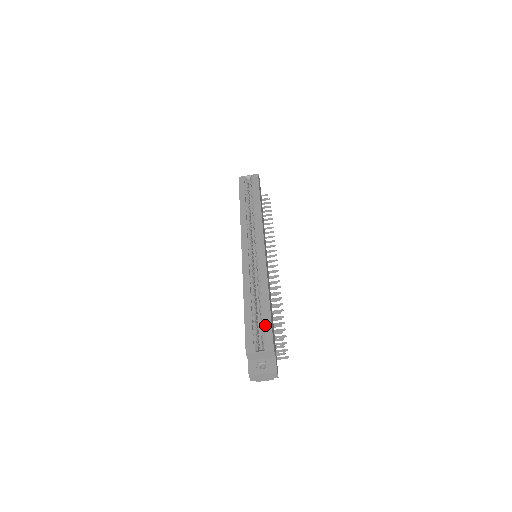
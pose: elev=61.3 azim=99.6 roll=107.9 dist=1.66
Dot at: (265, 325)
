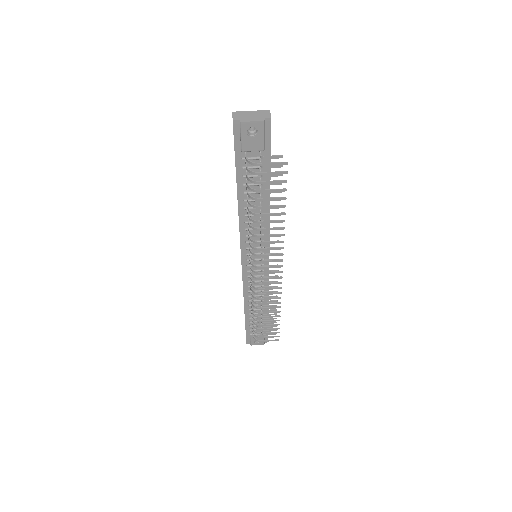
Dot at: occluded
